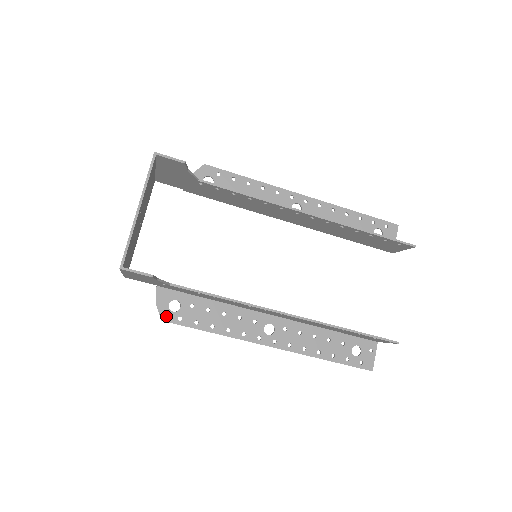
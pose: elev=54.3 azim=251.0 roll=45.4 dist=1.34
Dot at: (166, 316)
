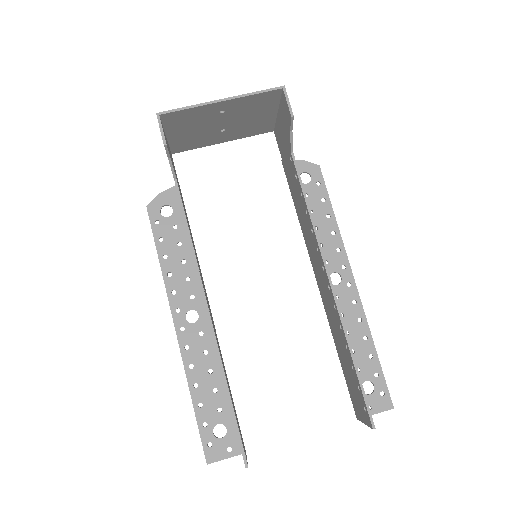
Dot at: (153, 208)
